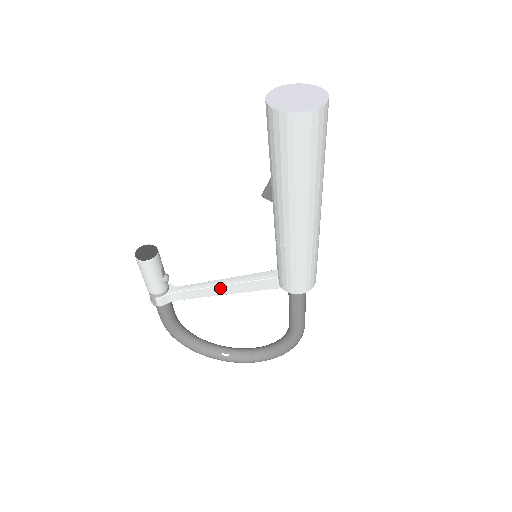
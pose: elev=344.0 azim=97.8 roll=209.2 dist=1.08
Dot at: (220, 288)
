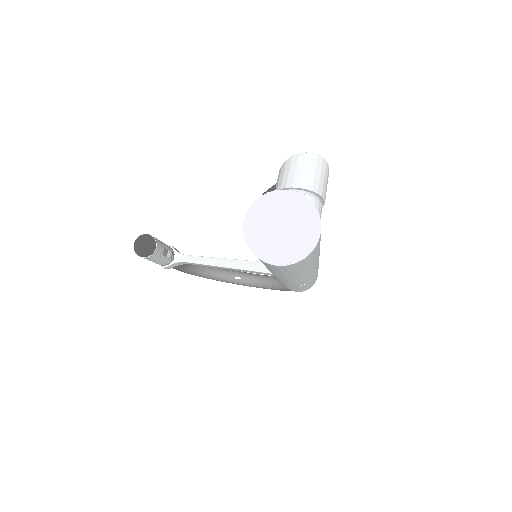
Dot at: (223, 267)
